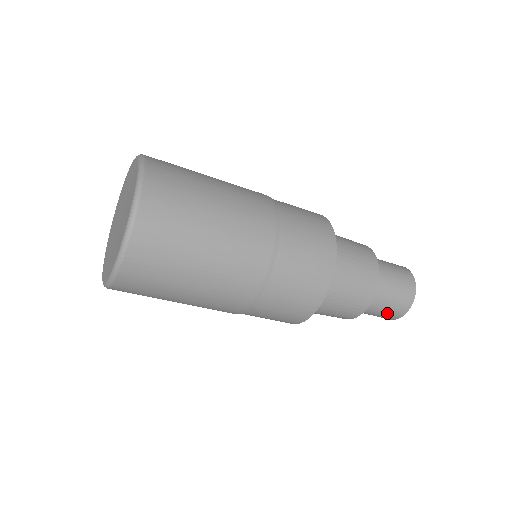
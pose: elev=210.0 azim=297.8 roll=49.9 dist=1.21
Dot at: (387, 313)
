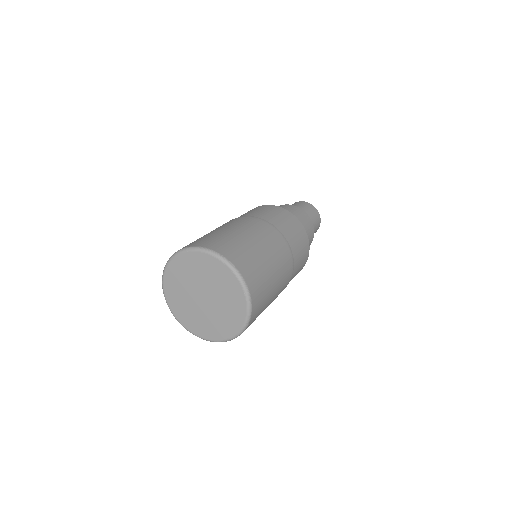
Dot at: occluded
